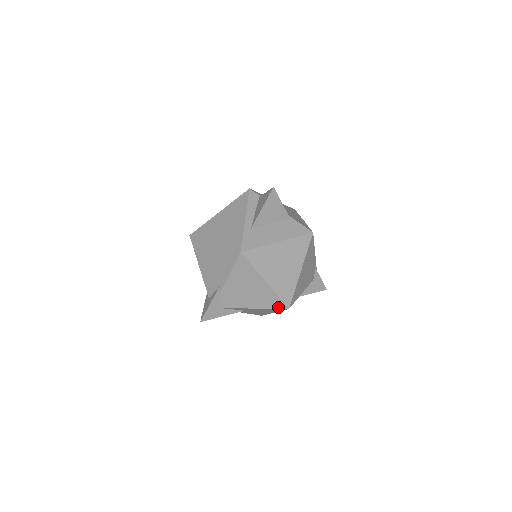
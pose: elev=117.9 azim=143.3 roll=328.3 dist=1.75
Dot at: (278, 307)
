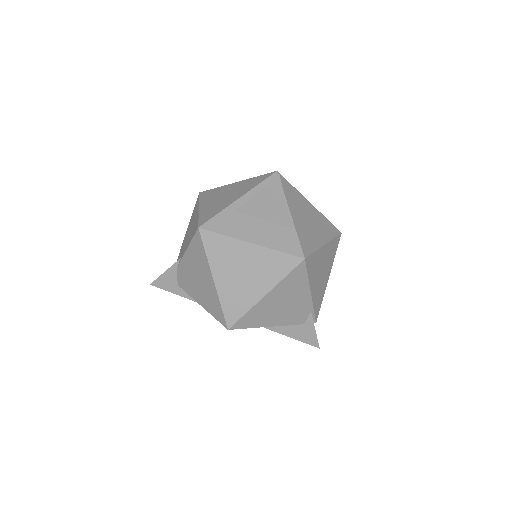
Dot at: (219, 320)
